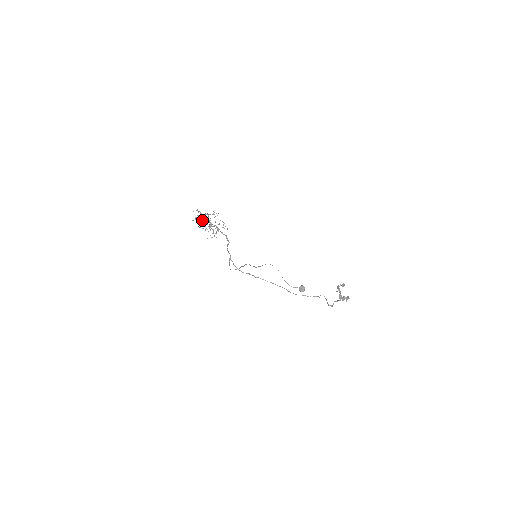
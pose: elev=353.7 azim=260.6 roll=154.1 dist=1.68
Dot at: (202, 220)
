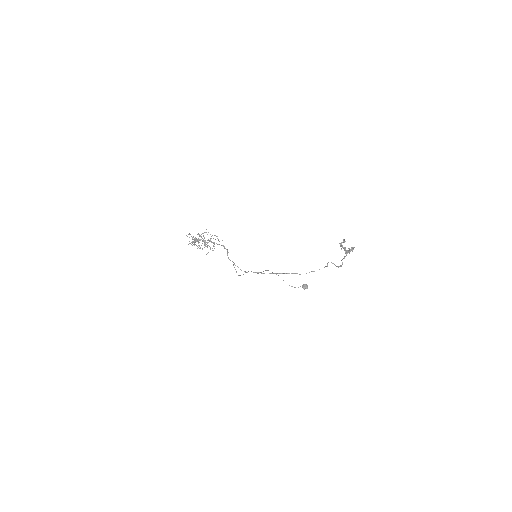
Dot at: (196, 241)
